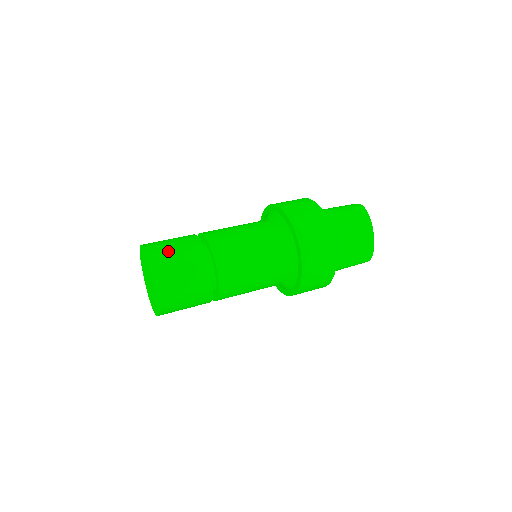
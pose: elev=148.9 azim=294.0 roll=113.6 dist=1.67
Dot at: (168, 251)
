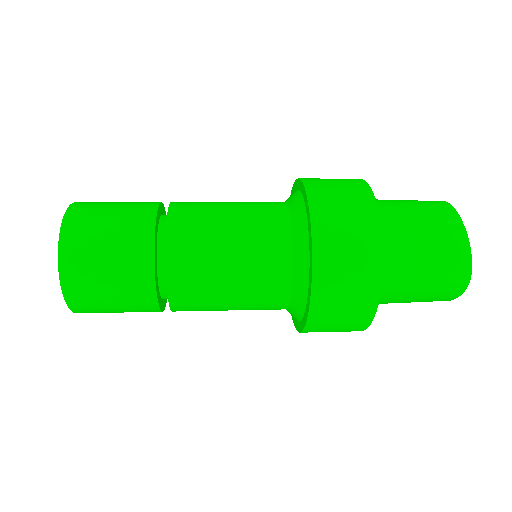
Dot at: (109, 202)
